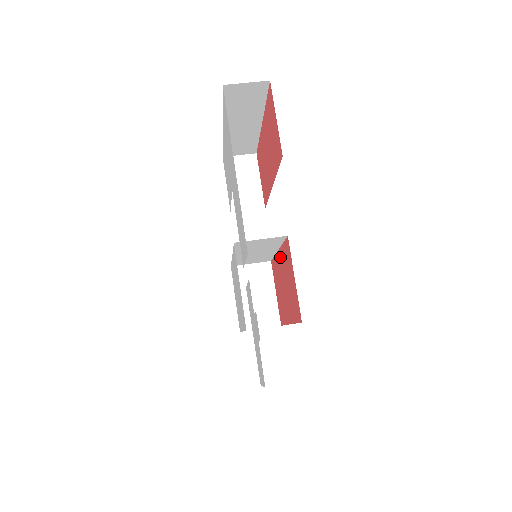
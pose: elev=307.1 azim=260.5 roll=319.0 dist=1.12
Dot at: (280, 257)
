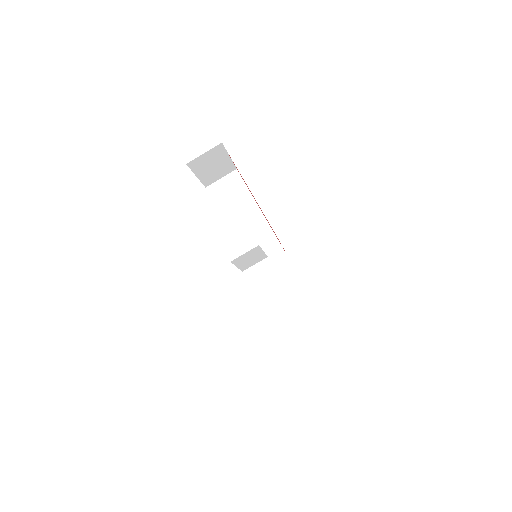
Dot at: occluded
